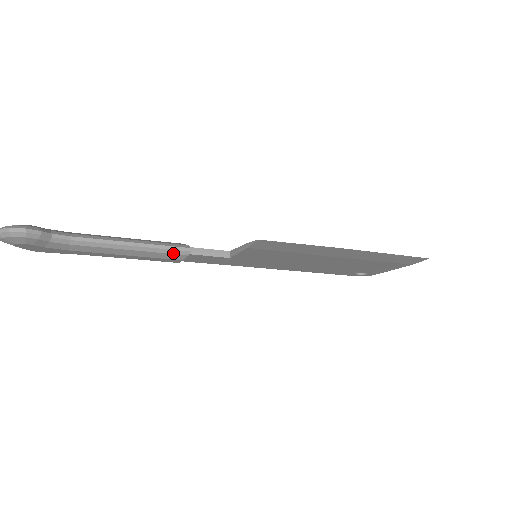
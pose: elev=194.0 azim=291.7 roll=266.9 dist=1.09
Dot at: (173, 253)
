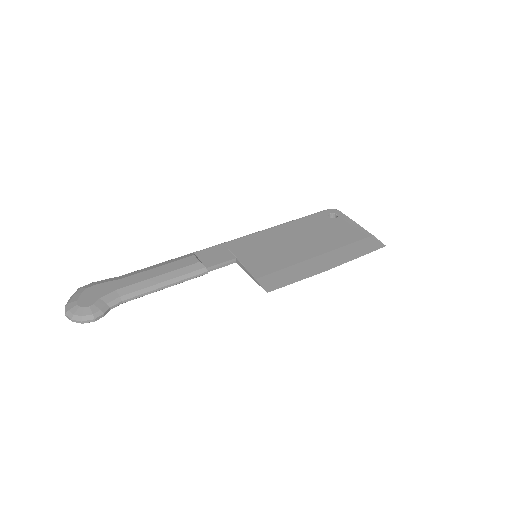
Dot at: occluded
